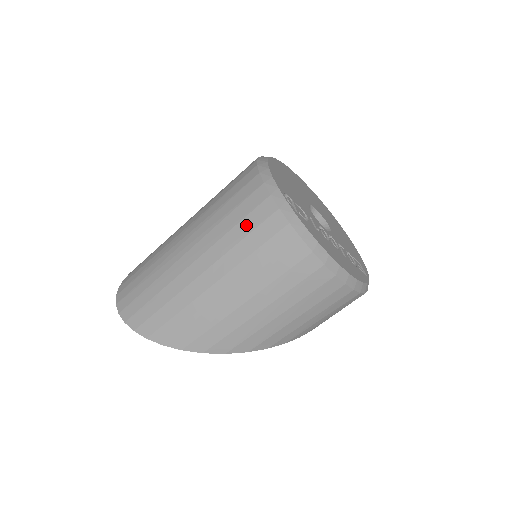
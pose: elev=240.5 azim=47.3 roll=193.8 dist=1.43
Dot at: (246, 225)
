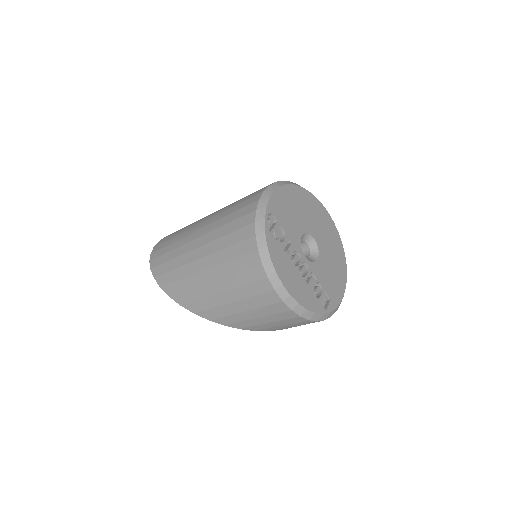
Dot at: (234, 225)
